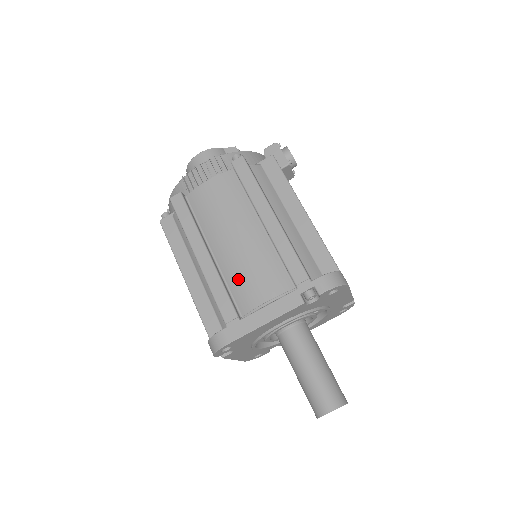
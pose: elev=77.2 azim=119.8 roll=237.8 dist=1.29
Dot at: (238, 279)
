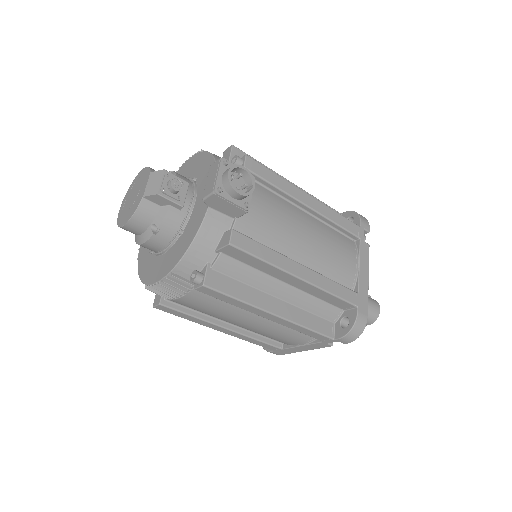
Dot at: occluded
